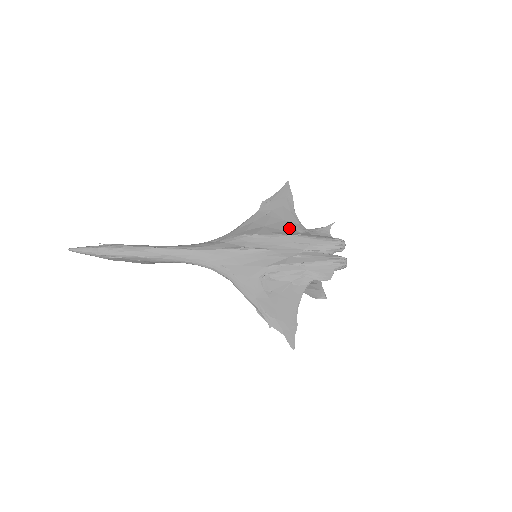
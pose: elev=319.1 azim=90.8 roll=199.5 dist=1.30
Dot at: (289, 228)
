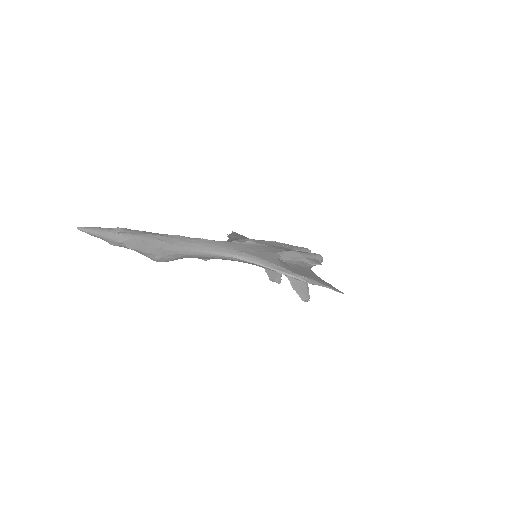
Dot at: occluded
